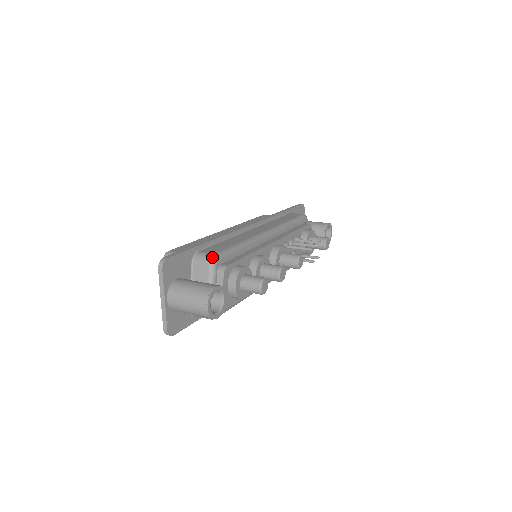
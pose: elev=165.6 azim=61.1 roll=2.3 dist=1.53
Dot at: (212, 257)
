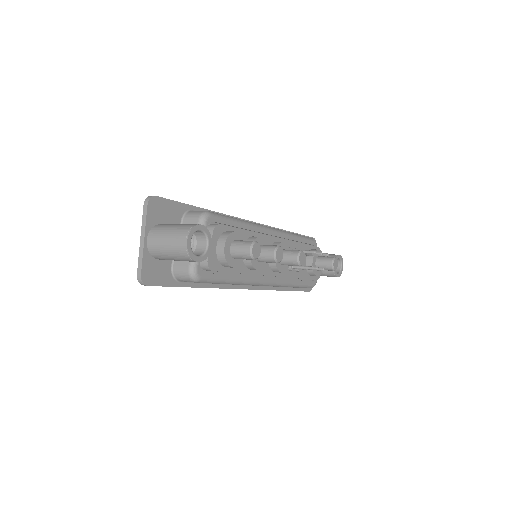
Dot at: (204, 212)
